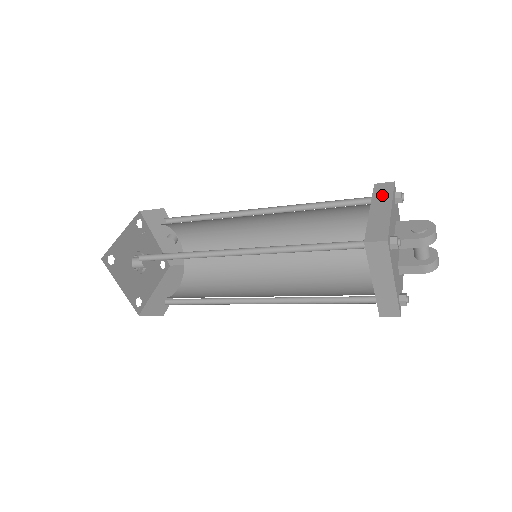
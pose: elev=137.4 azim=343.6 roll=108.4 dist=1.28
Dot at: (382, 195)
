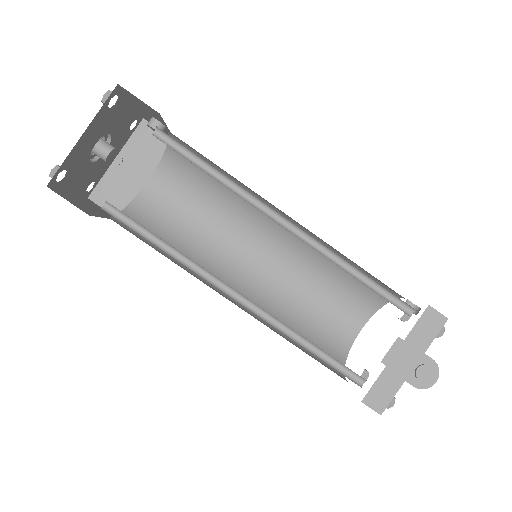
Dot at: (422, 335)
